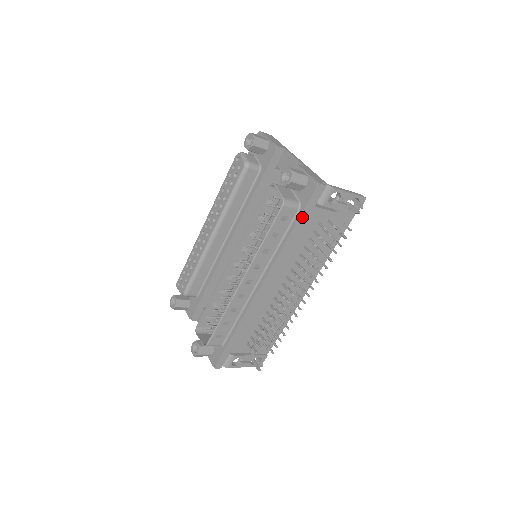
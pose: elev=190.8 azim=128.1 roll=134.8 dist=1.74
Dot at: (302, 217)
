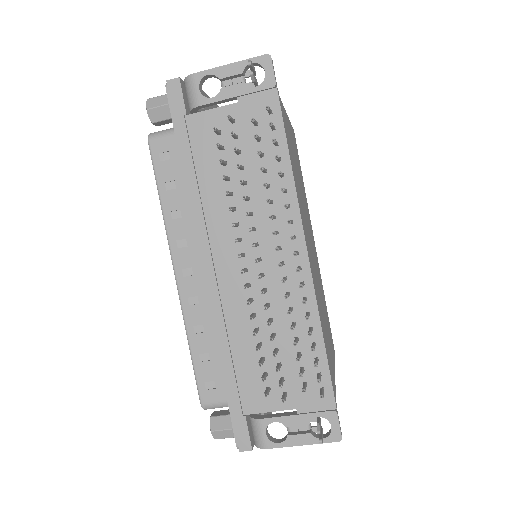
Dot at: (180, 138)
